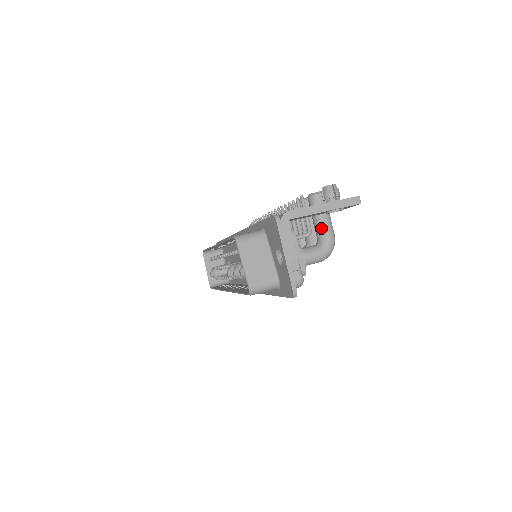
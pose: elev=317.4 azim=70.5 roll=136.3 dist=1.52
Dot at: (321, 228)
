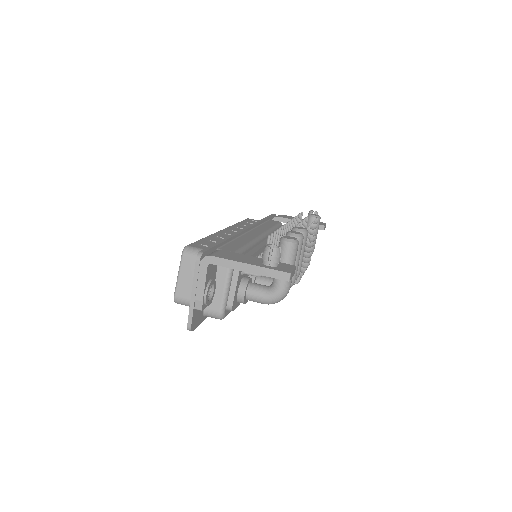
Dot at: occluded
